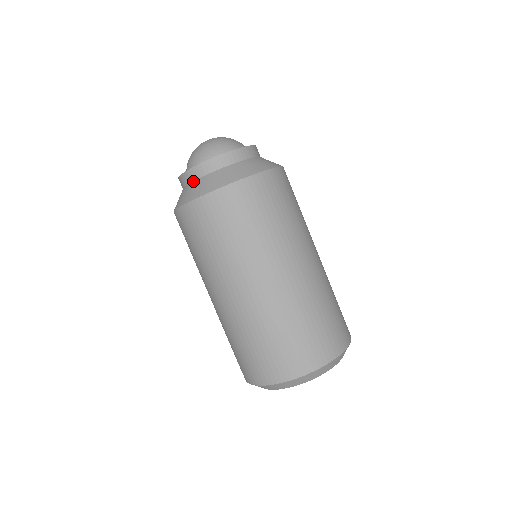
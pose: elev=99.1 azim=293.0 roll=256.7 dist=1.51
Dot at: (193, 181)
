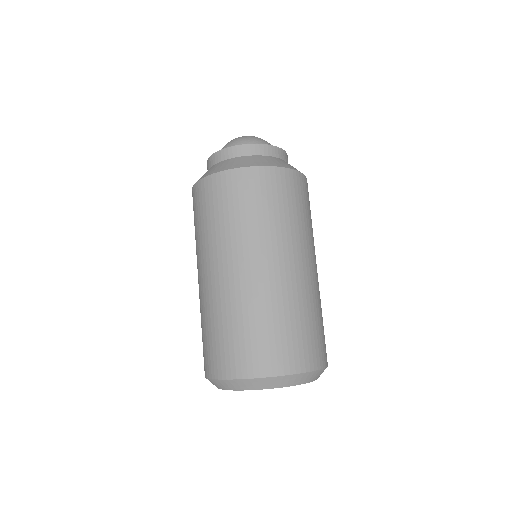
Dot at: (217, 163)
